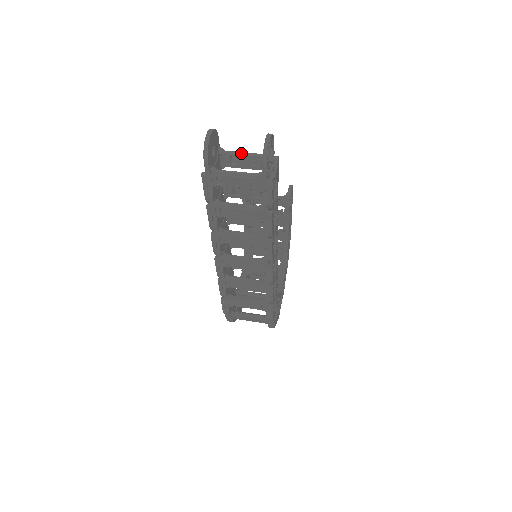
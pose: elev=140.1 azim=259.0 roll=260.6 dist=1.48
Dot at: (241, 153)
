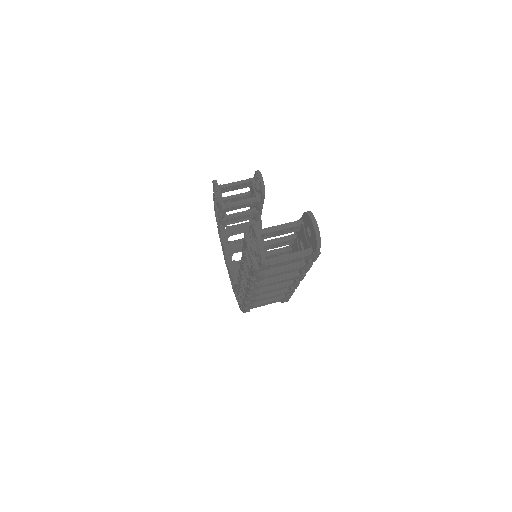
Dot at: (276, 229)
